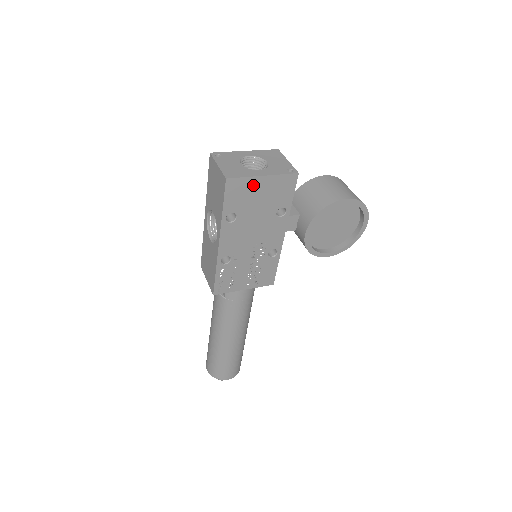
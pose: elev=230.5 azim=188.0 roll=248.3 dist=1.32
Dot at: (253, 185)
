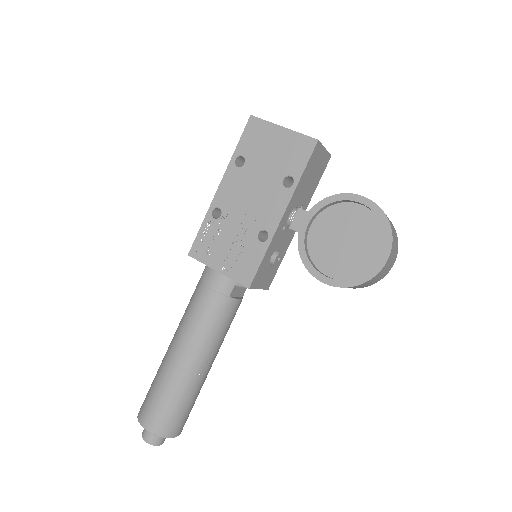
Dot at: (271, 133)
